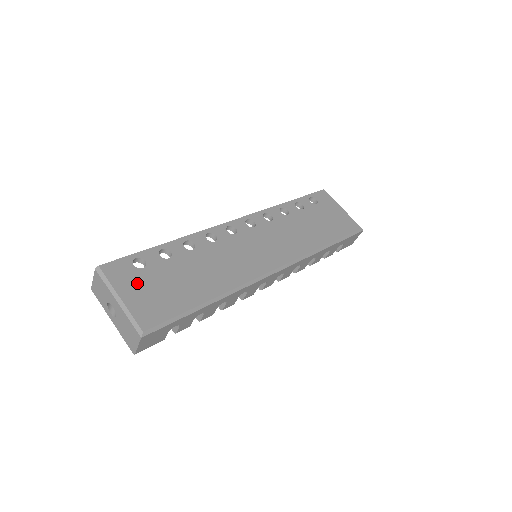
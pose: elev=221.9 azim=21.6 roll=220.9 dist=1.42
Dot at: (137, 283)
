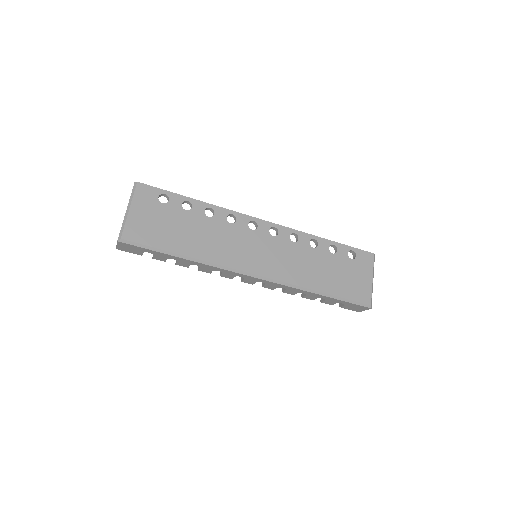
Dot at: (149, 209)
